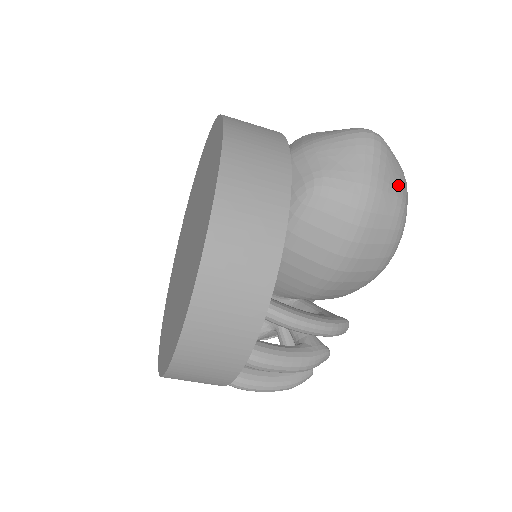
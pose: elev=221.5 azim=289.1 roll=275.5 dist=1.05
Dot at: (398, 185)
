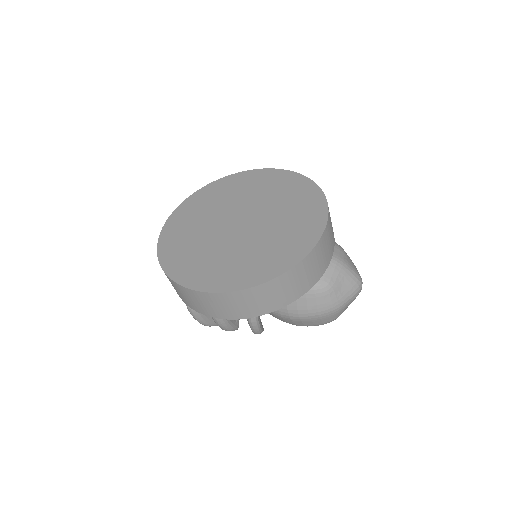
Dot at: occluded
